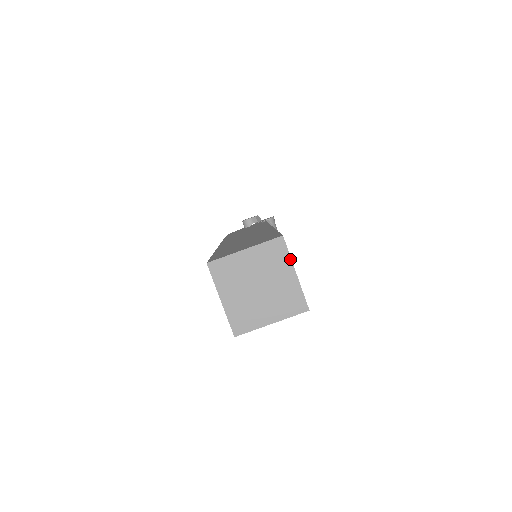
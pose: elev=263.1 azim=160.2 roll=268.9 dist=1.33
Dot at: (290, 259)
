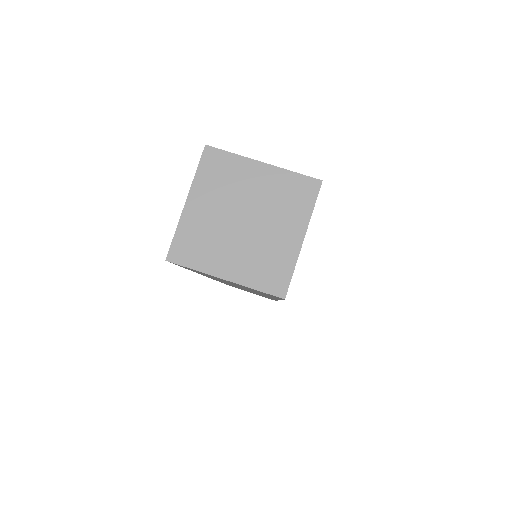
Dot at: (240, 157)
